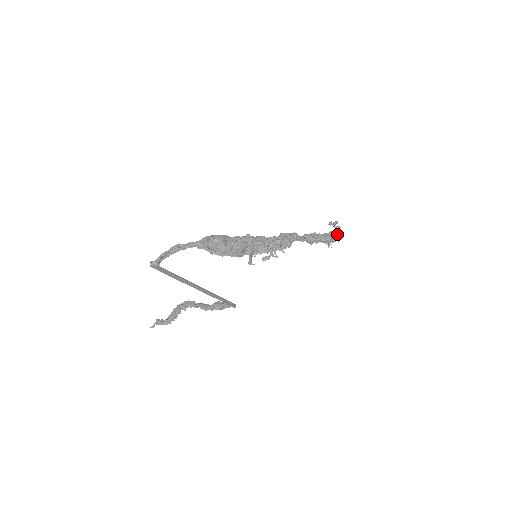
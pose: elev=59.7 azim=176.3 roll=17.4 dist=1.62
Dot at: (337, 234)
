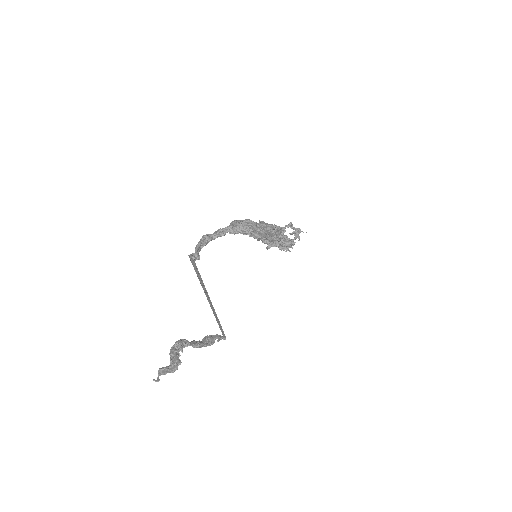
Dot at: (298, 234)
